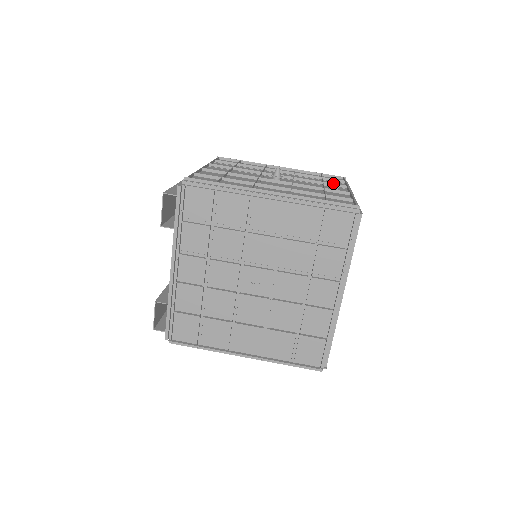
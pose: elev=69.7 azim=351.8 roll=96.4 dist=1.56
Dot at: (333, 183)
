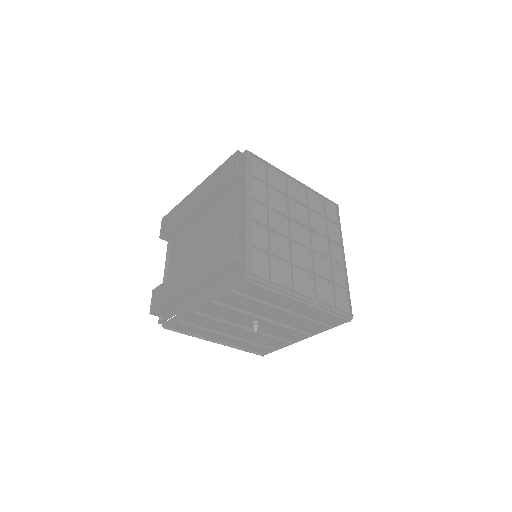
Dot at: occluded
